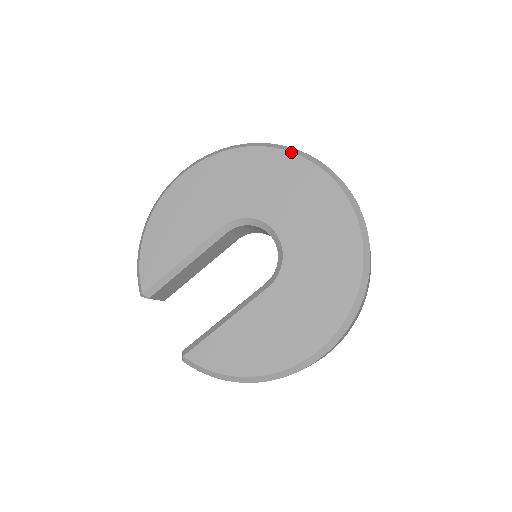
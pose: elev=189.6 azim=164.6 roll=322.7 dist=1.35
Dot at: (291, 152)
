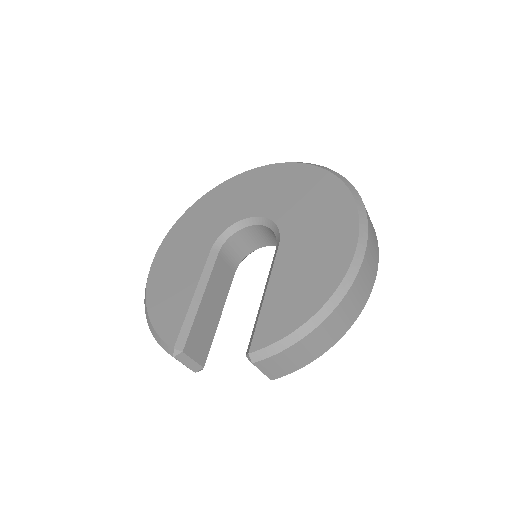
Dot at: (228, 180)
